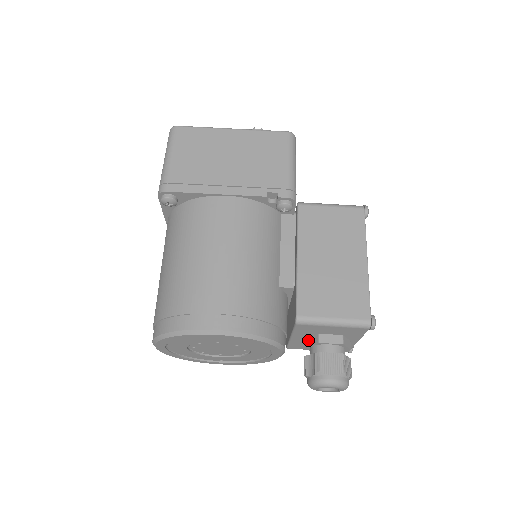
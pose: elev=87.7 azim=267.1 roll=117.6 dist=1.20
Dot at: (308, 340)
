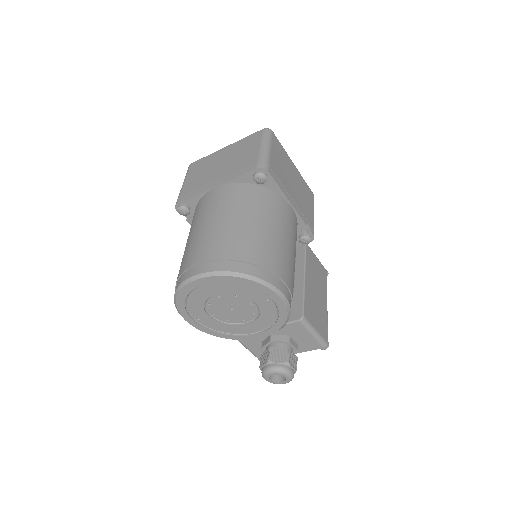
Dot at: (277, 337)
